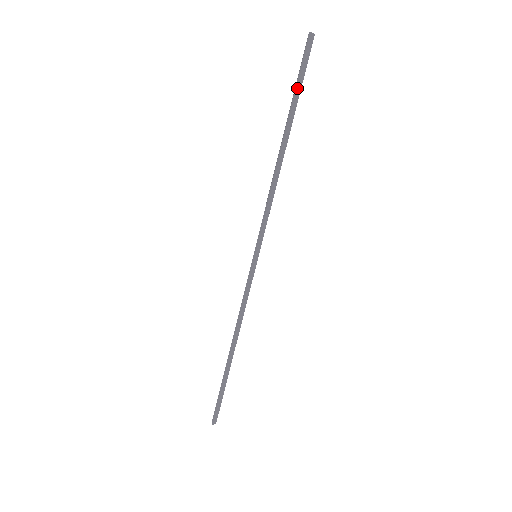
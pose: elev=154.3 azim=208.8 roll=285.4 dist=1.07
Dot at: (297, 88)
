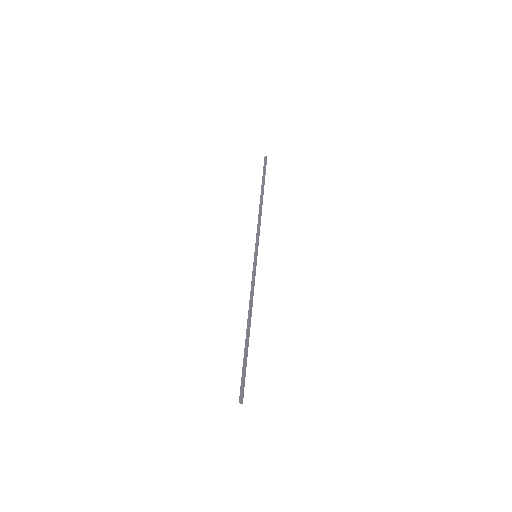
Dot at: (264, 175)
